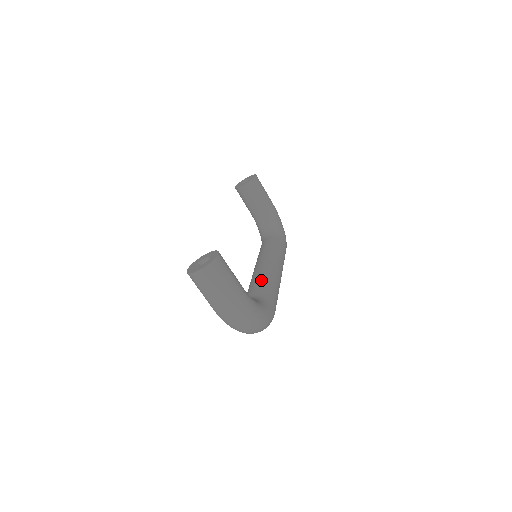
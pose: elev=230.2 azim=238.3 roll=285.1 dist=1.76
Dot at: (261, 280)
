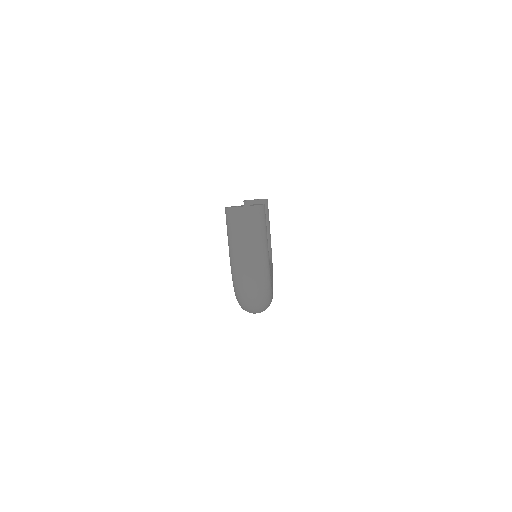
Dot at: occluded
